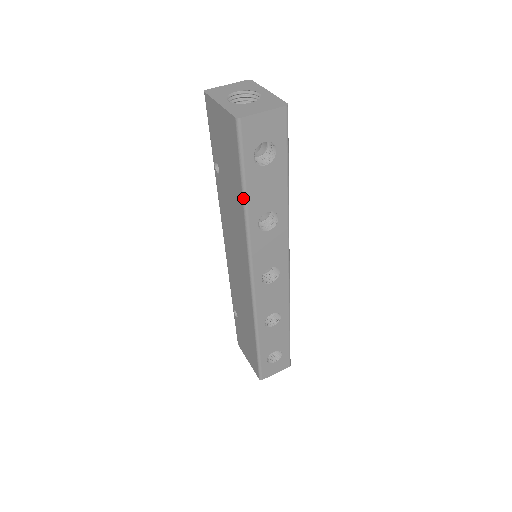
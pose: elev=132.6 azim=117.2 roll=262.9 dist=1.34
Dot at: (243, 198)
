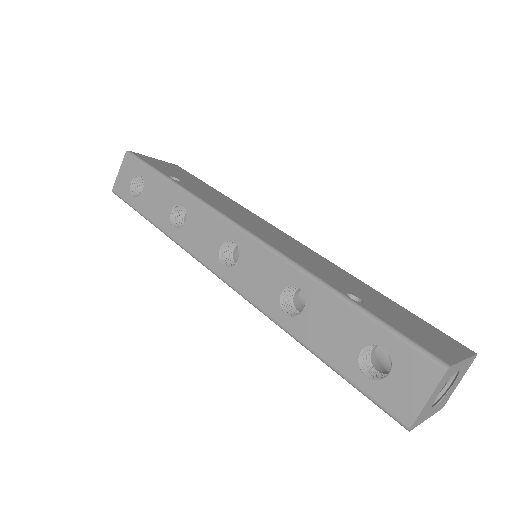
Dot at: occluded
